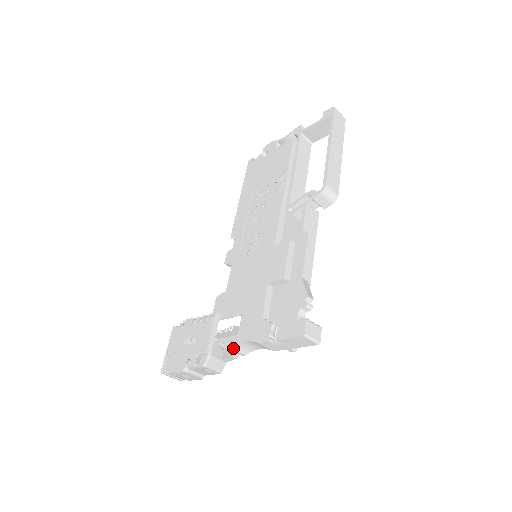
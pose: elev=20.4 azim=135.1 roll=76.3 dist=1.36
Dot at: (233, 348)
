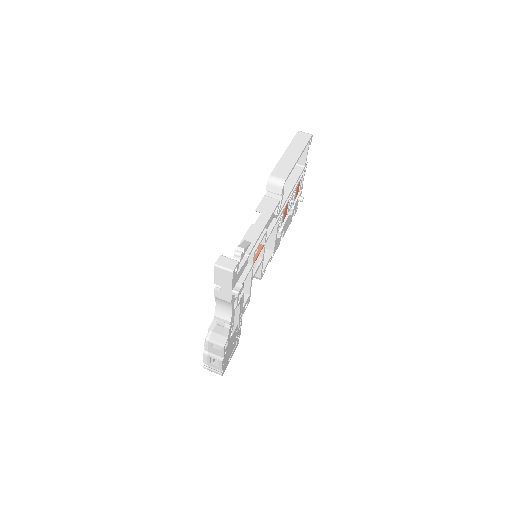
Dot at: (216, 315)
